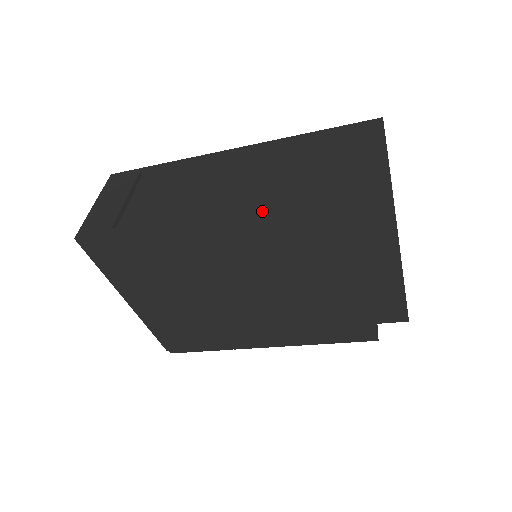
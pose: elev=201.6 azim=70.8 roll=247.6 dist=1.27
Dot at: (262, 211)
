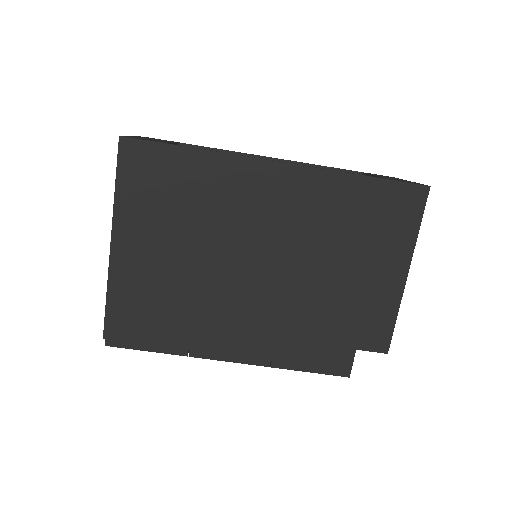
Dot at: (322, 172)
